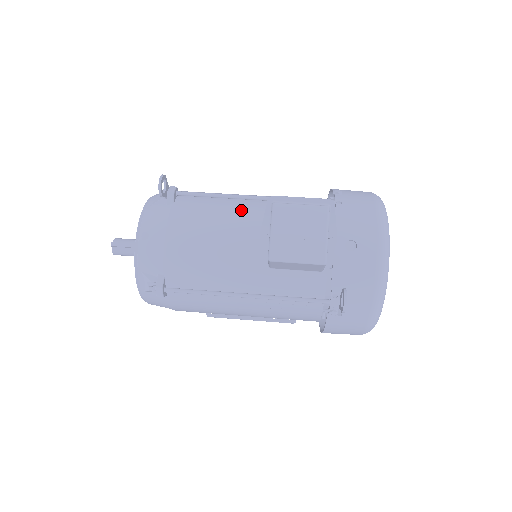
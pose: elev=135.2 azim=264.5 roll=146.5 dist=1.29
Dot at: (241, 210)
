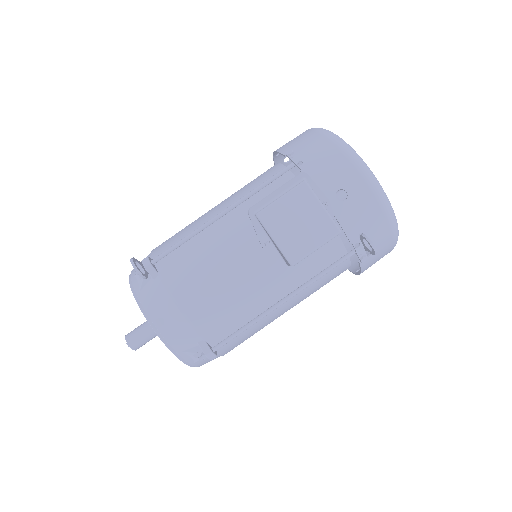
Dot at: (222, 234)
